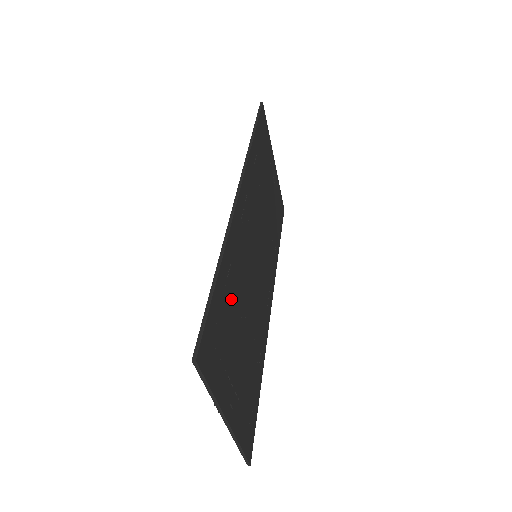
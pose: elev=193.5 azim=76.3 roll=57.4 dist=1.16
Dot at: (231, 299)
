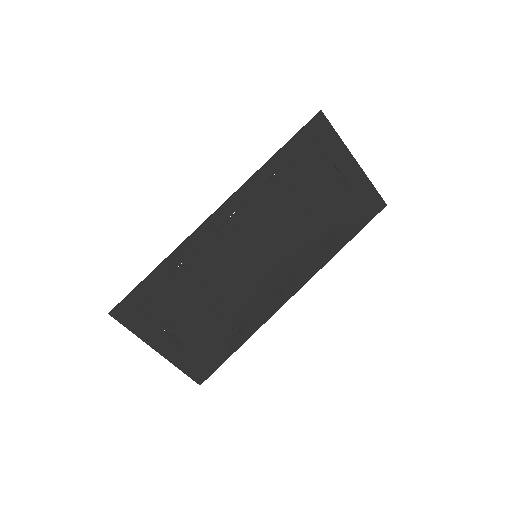
Dot at: (178, 286)
